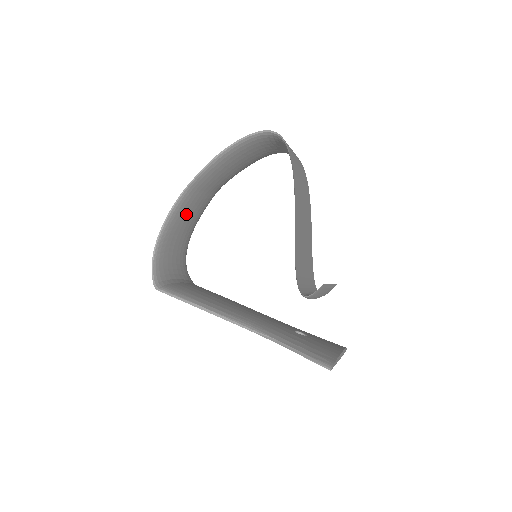
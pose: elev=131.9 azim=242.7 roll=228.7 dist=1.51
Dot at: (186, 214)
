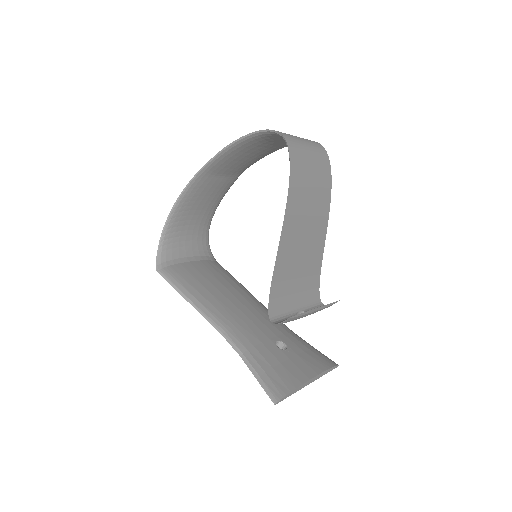
Dot at: (201, 196)
